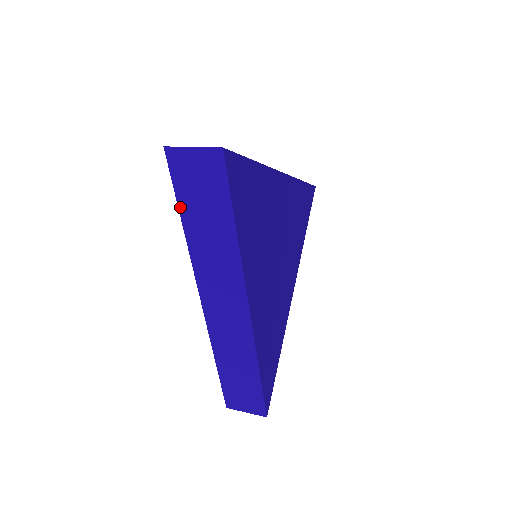
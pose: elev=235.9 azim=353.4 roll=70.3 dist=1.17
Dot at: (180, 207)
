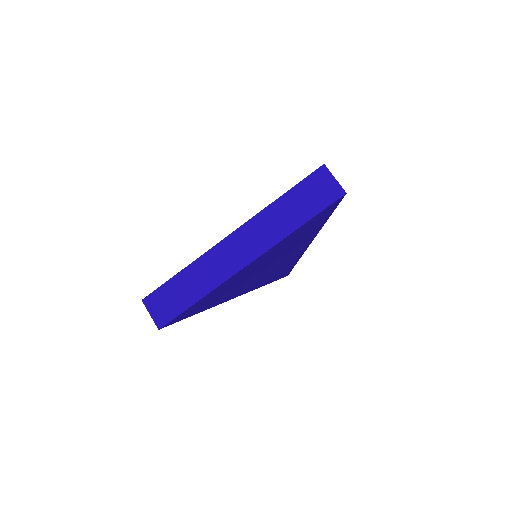
Dot at: (293, 189)
